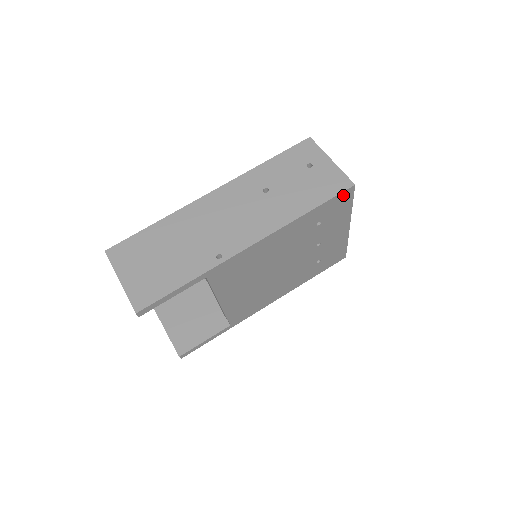
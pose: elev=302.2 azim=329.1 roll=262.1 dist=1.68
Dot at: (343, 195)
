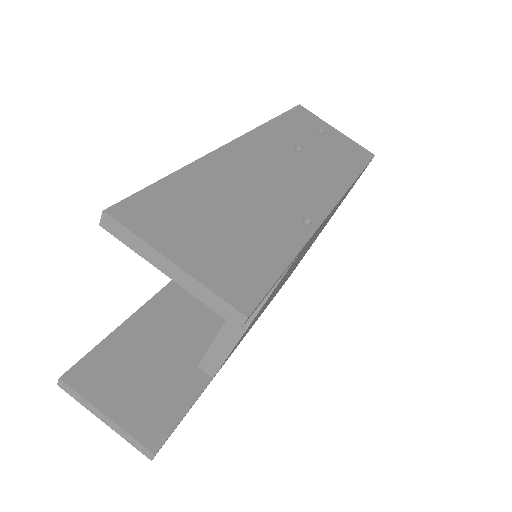
Dot at: occluded
